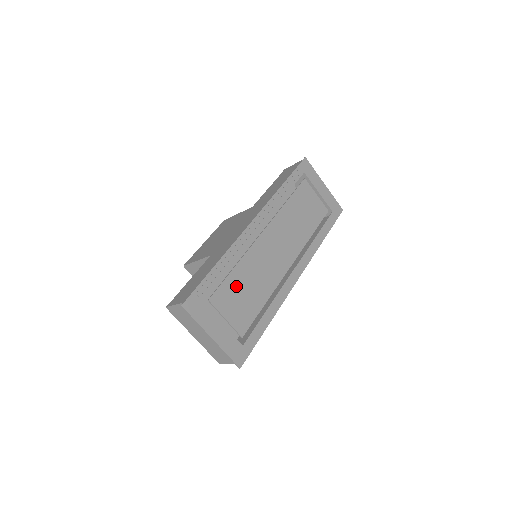
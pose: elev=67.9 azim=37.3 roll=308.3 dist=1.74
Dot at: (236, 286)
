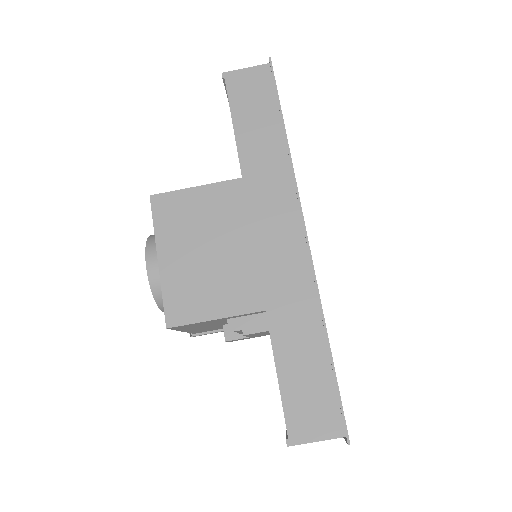
Dot at: occluded
